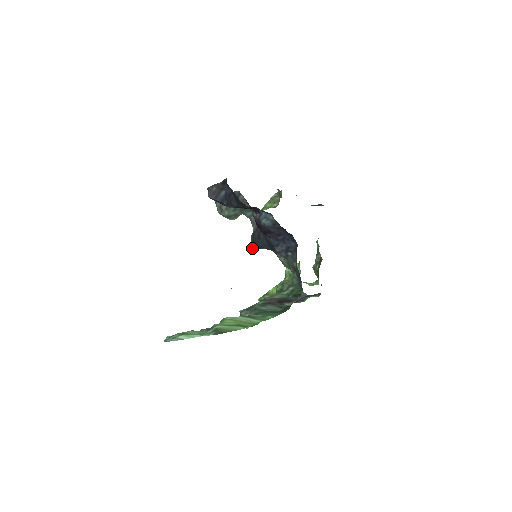
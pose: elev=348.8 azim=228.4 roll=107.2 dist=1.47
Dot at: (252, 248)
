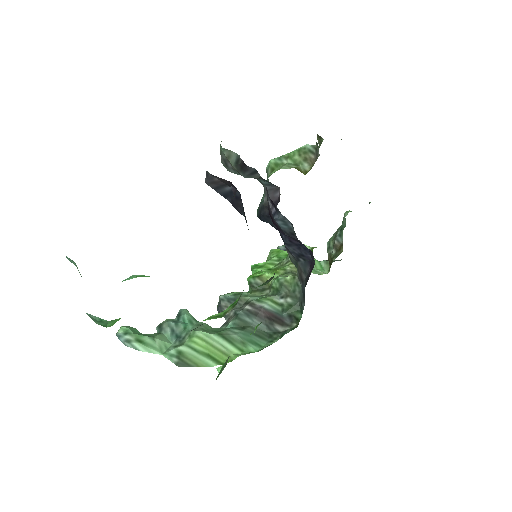
Dot at: (257, 216)
